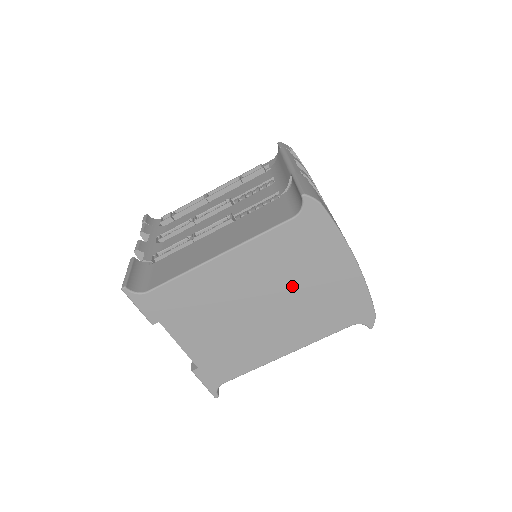
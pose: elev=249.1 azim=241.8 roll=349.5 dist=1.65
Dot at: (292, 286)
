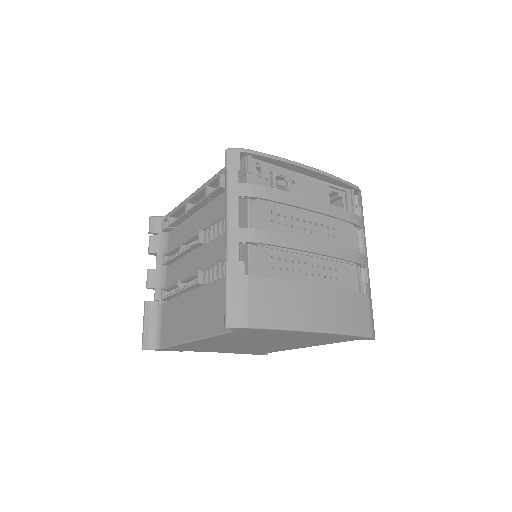
Dot at: (271, 340)
